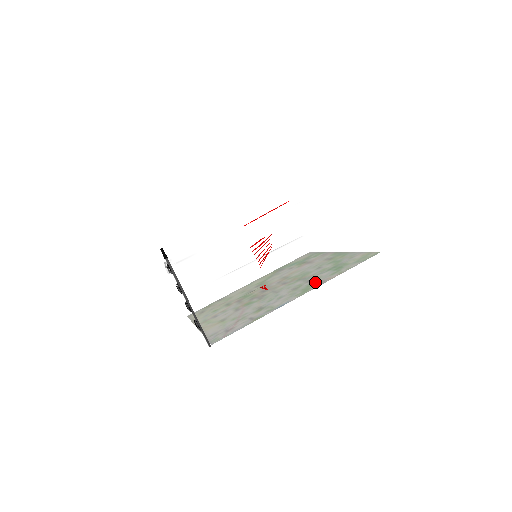
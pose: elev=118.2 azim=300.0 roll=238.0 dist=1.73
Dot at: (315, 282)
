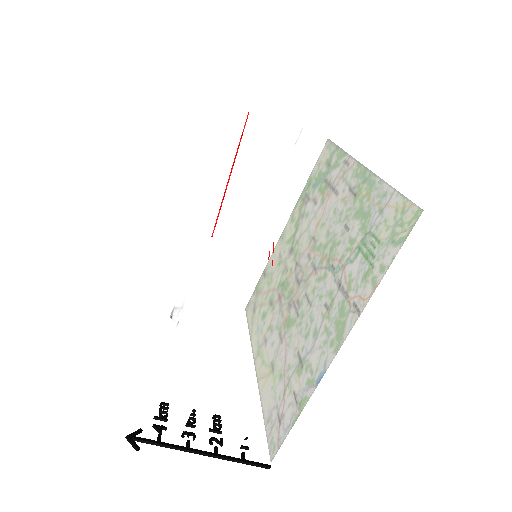
Dot at: (347, 302)
